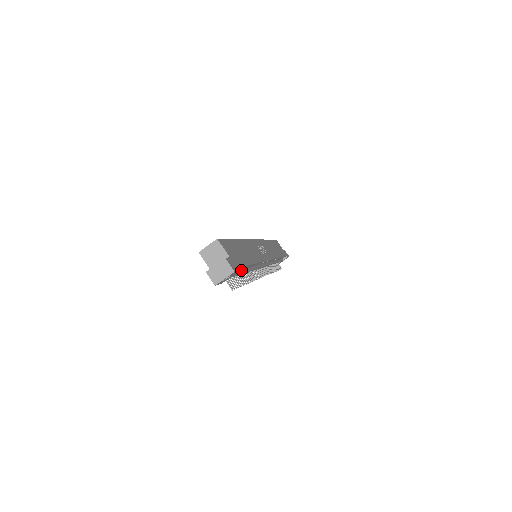
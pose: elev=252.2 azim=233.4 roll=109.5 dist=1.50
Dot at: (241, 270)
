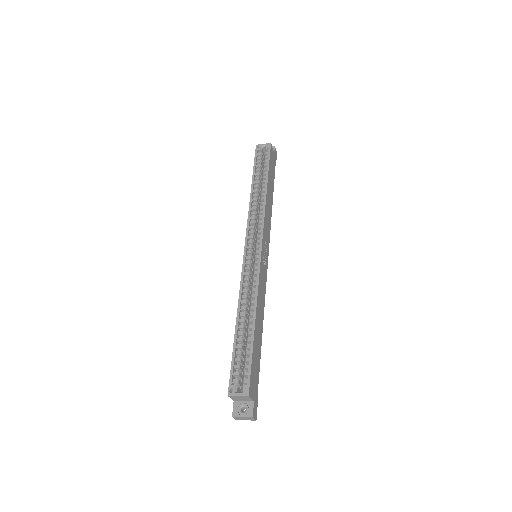
Dot at: occluded
